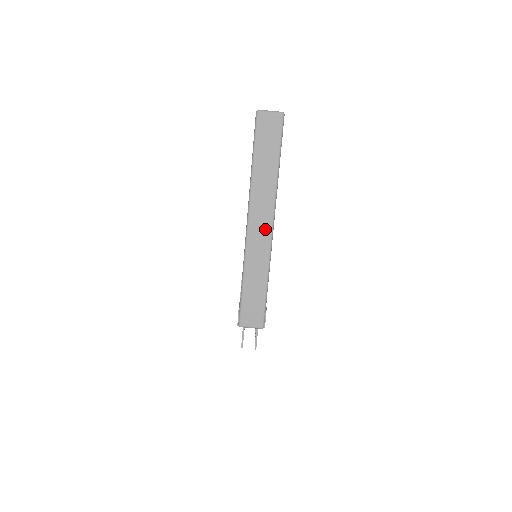
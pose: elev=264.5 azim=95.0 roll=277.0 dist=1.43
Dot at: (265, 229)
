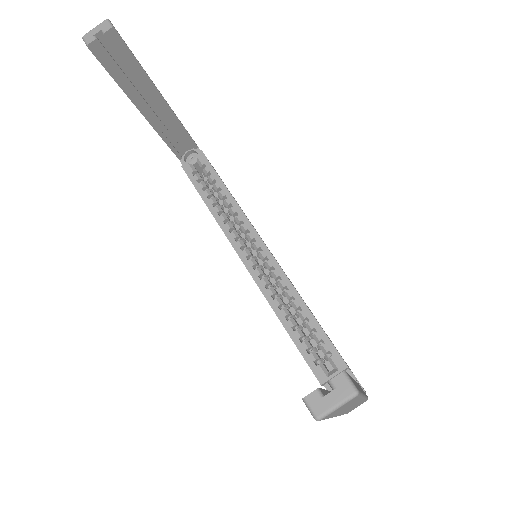
Dot at: occluded
